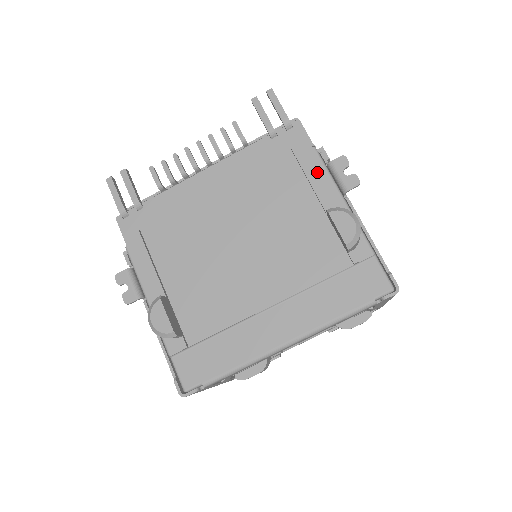
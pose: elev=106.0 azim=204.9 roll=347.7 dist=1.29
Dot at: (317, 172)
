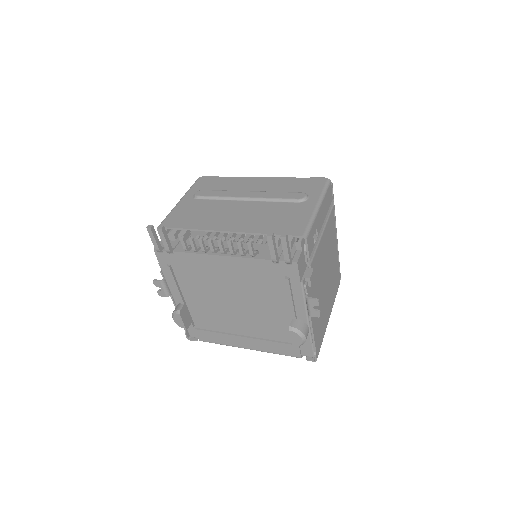
Dot at: (297, 296)
